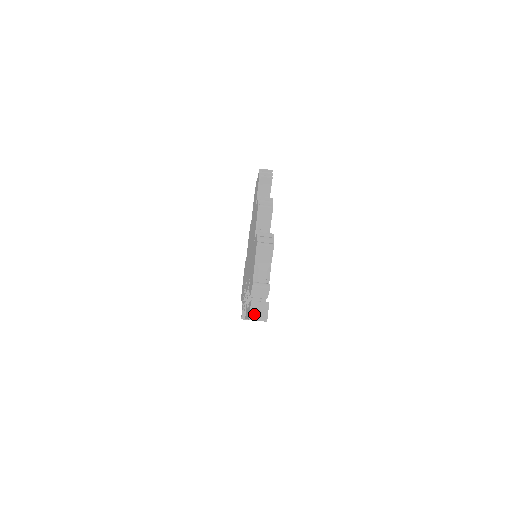
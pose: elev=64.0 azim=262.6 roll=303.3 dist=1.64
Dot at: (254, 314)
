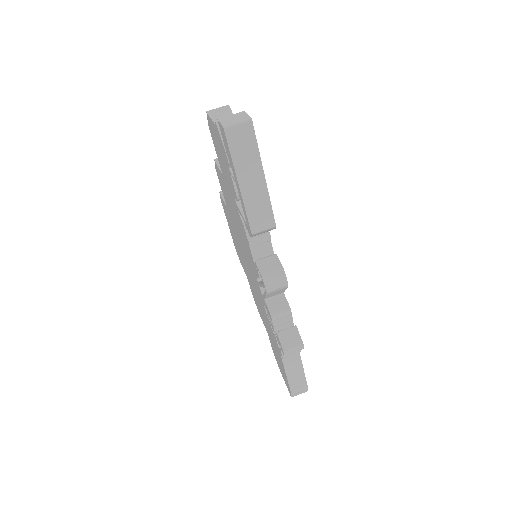
Dot at: (228, 122)
